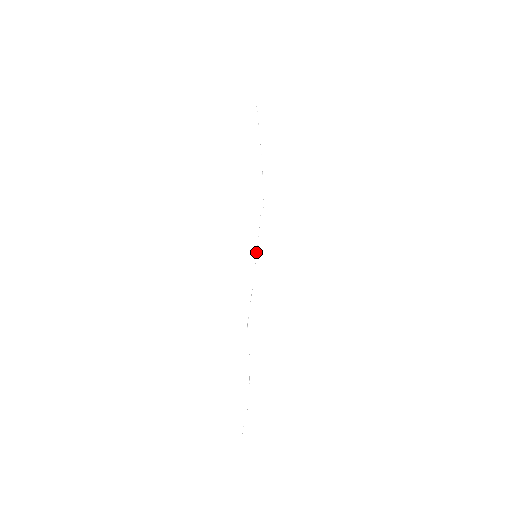
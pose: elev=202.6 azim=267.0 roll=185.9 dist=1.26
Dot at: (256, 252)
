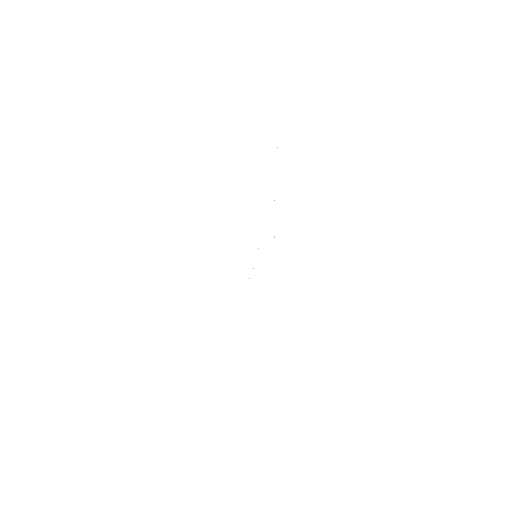
Dot at: occluded
